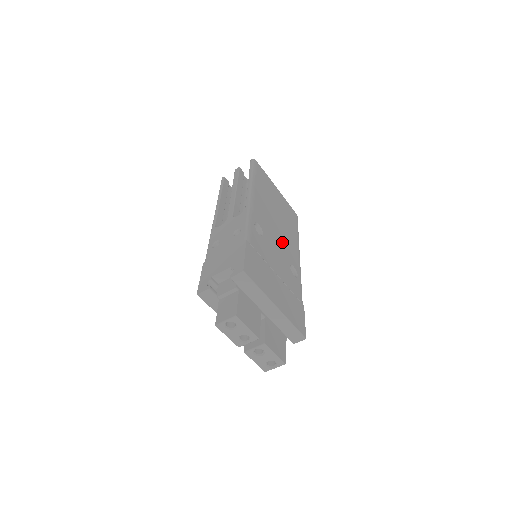
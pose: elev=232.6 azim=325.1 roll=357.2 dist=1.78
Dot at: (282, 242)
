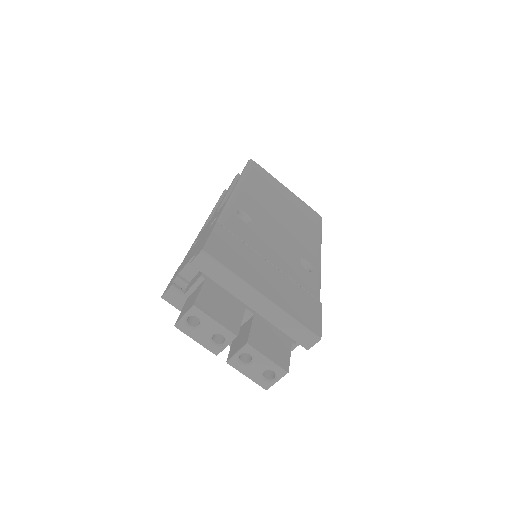
Dot at: (288, 235)
